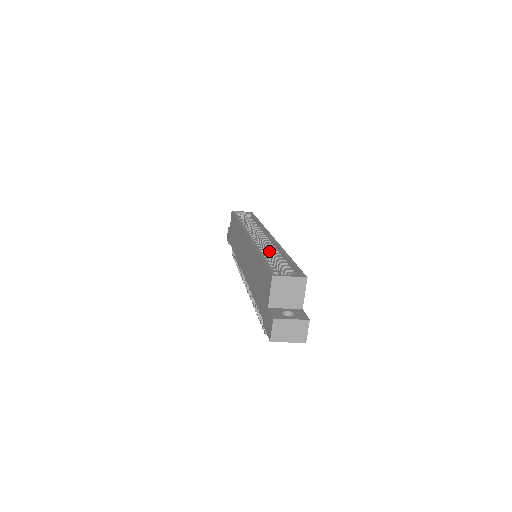
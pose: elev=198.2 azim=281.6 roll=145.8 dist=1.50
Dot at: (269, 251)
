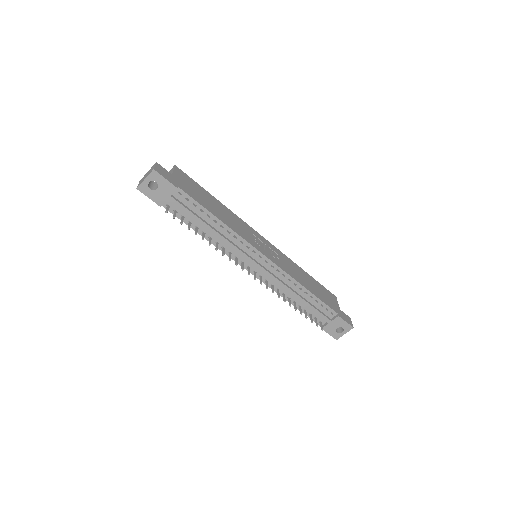
Dot at: occluded
